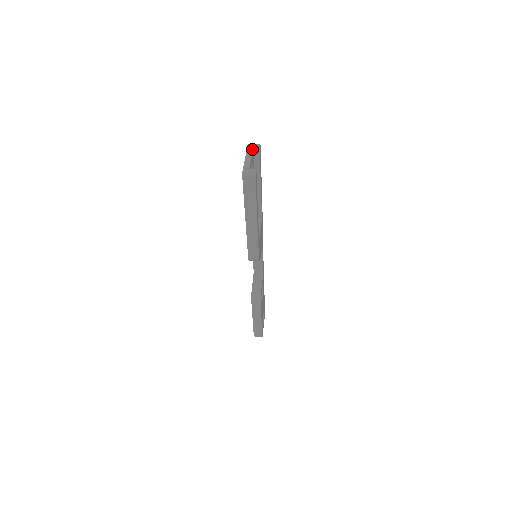
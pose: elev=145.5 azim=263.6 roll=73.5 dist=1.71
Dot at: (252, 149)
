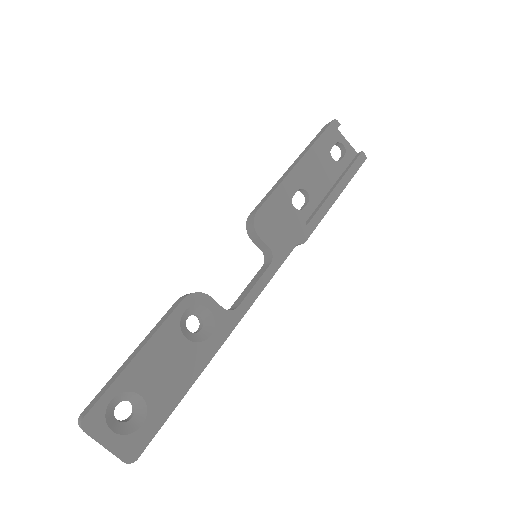
Dot at: (355, 152)
